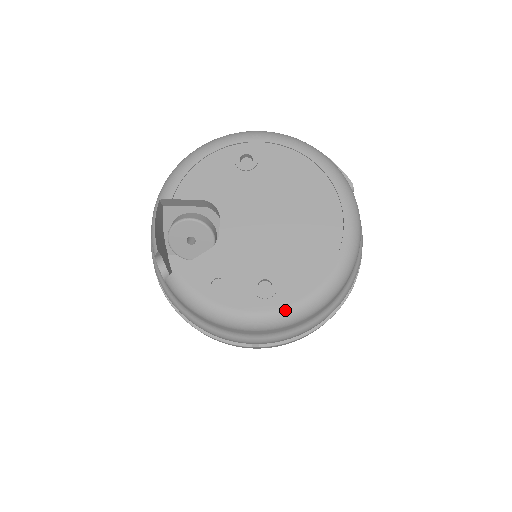
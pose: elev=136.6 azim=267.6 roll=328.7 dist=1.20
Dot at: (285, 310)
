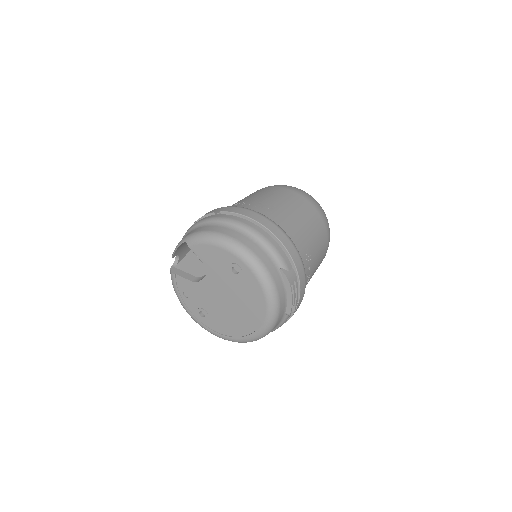
Dot at: (203, 327)
